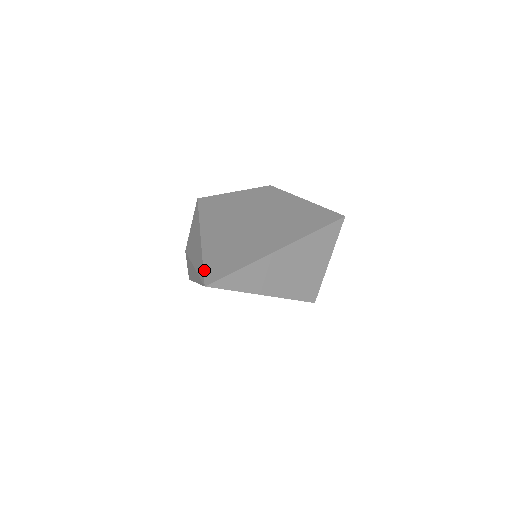
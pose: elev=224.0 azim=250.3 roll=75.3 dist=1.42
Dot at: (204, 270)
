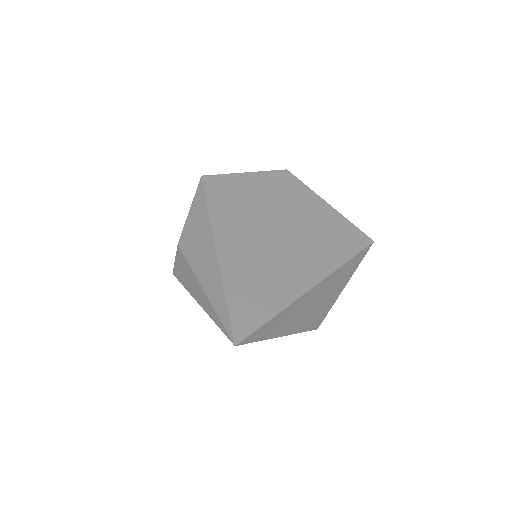
Dot at: (230, 316)
